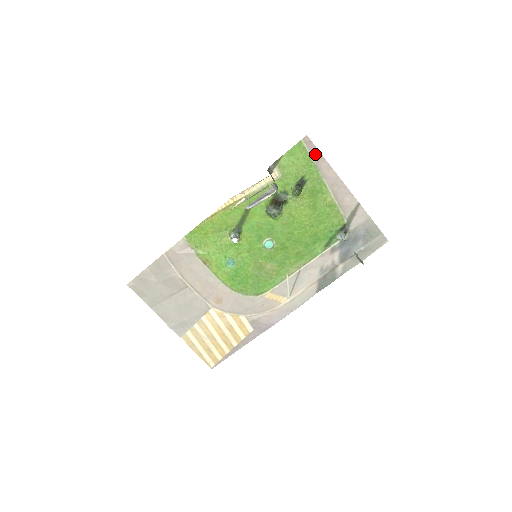
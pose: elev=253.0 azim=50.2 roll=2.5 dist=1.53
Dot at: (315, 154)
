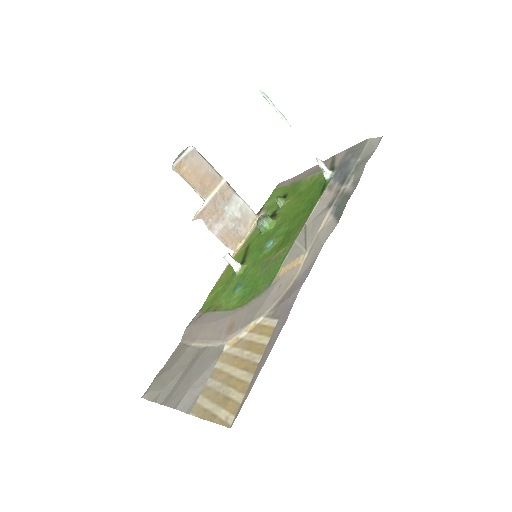
Dot at: (288, 182)
